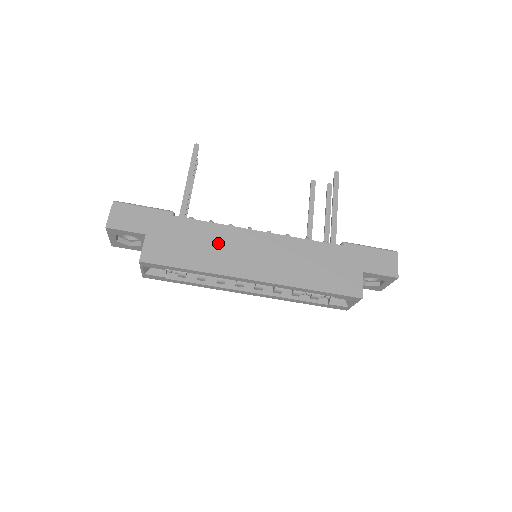
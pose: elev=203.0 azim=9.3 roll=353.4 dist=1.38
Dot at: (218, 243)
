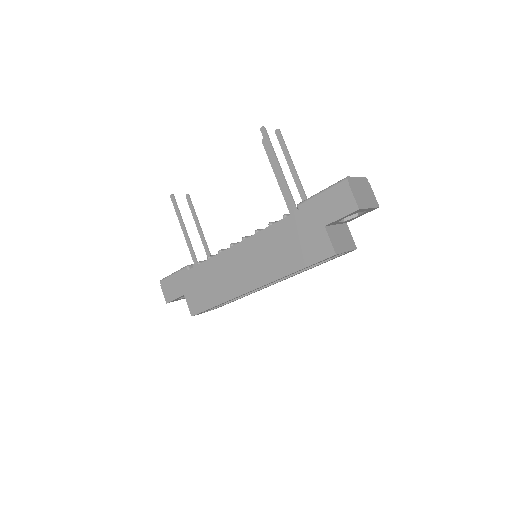
Dot at: (219, 274)
